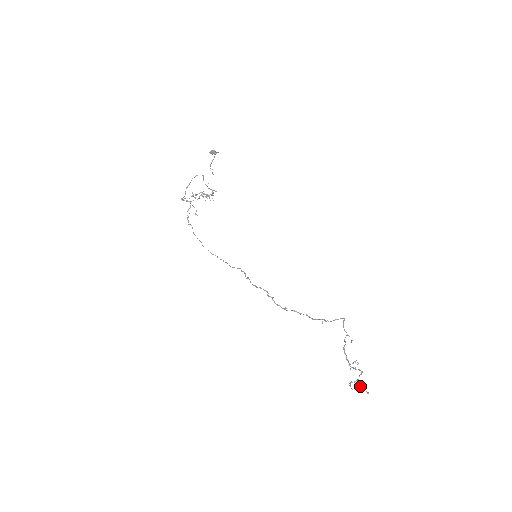
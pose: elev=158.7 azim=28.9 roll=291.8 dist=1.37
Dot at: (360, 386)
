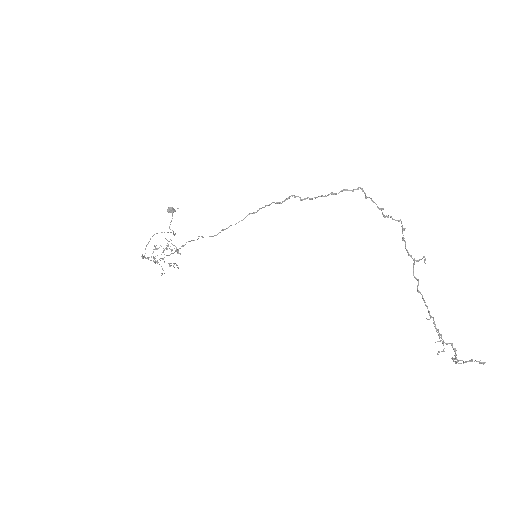
Dot at: (466, 361)
